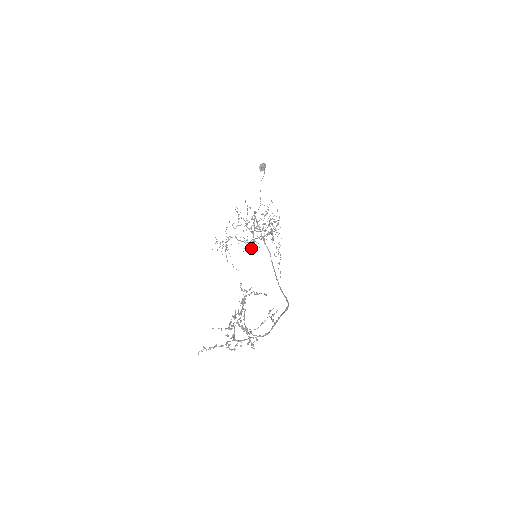
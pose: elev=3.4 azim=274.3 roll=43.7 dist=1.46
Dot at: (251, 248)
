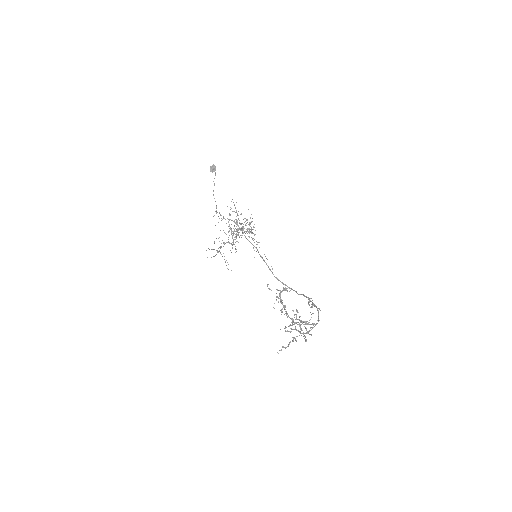
Dot at: (235, 248)
